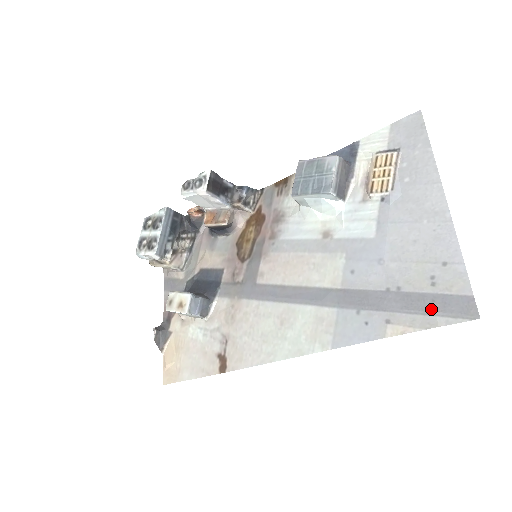
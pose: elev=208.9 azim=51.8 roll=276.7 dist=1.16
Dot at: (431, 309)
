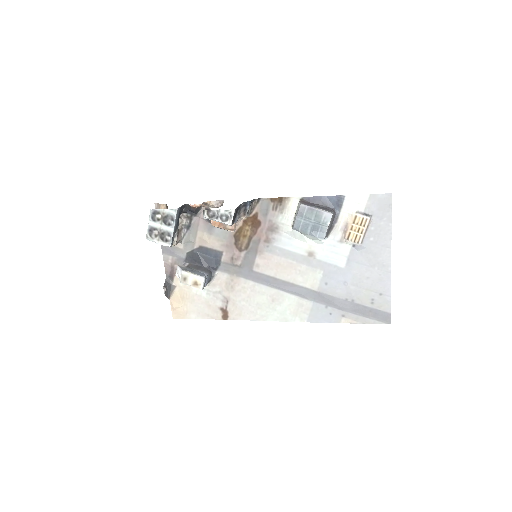
Dot at: (368, 315)
